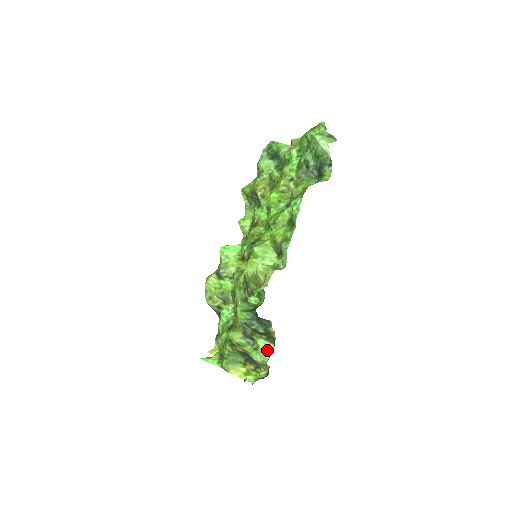
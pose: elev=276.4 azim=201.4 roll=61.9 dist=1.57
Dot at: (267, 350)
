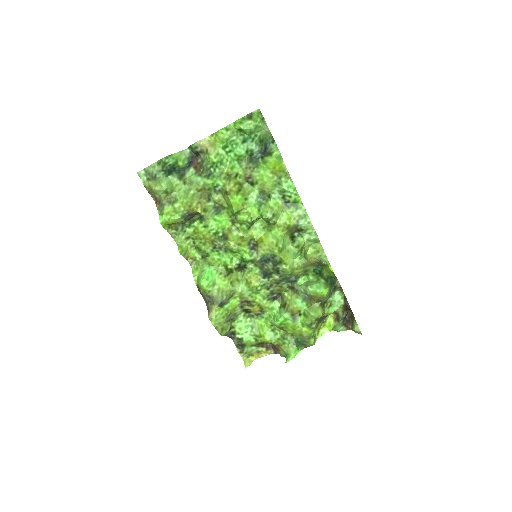
Dot at: (338, 298)
